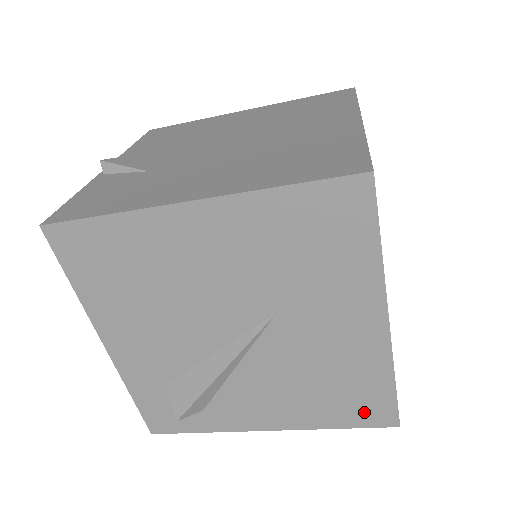
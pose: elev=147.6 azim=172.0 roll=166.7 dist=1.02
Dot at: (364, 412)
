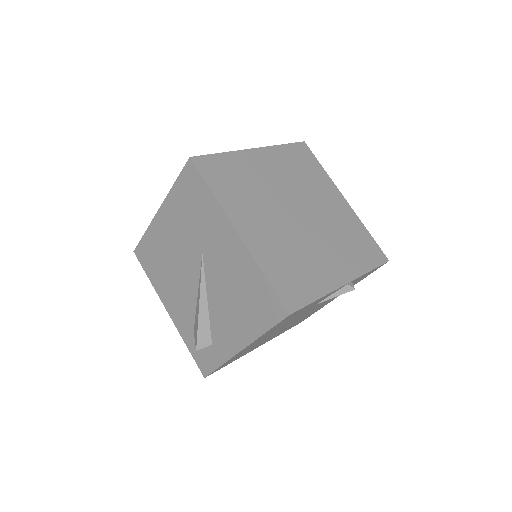
Dot at: (267, 310)
